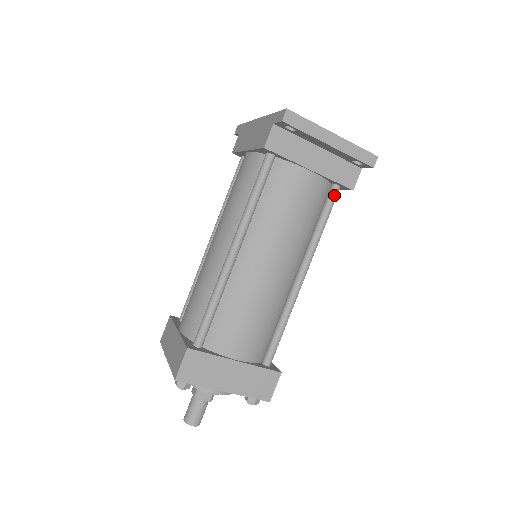
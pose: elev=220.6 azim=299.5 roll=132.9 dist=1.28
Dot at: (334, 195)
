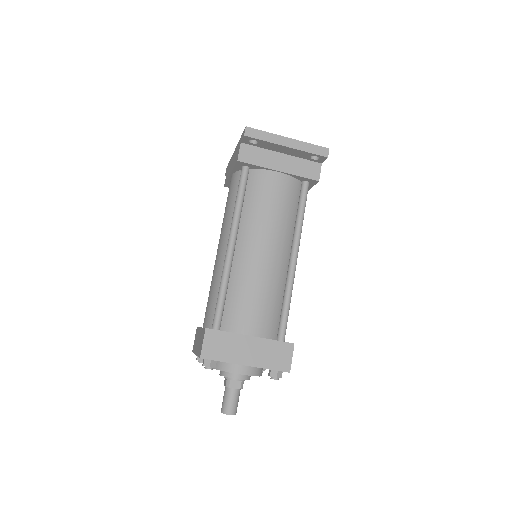
Dot at: (305, 189)
